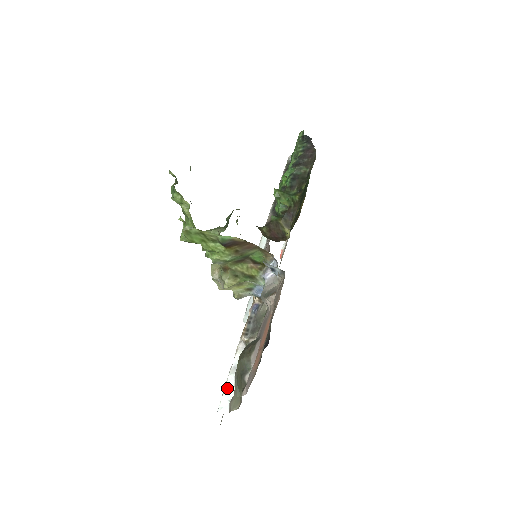
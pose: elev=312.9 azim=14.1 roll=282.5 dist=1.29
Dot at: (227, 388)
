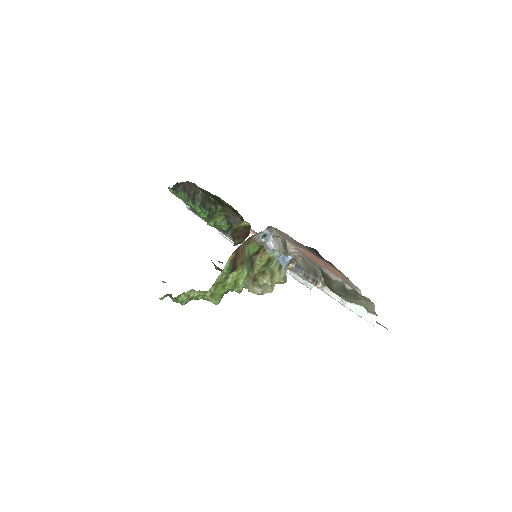
Dot at: (356, 312)
